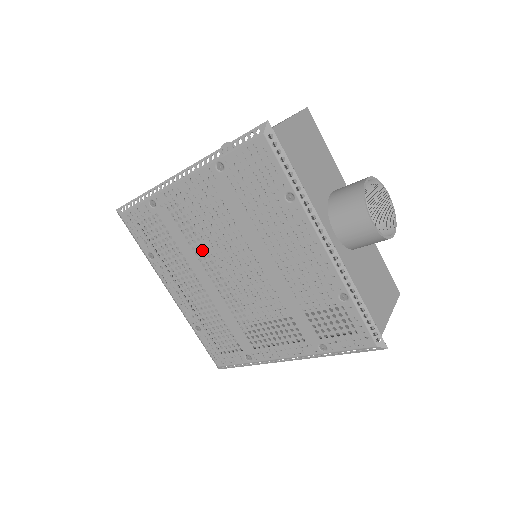
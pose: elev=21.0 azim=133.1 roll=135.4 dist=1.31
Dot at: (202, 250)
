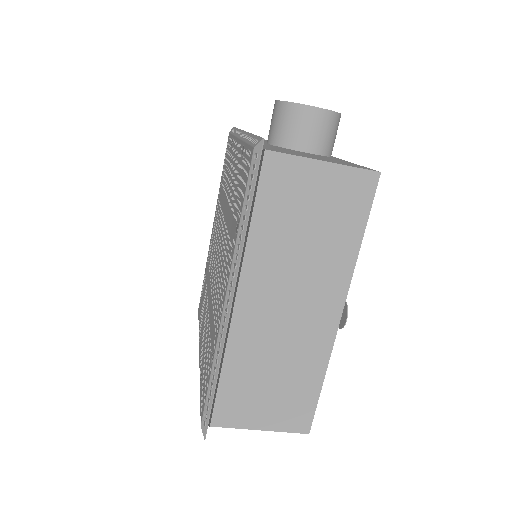
Dot at: occluded
